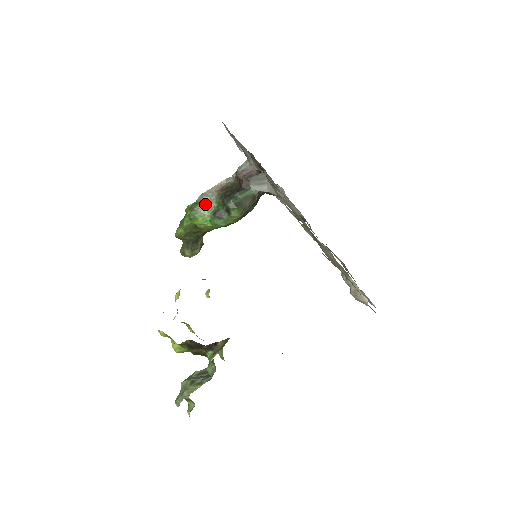
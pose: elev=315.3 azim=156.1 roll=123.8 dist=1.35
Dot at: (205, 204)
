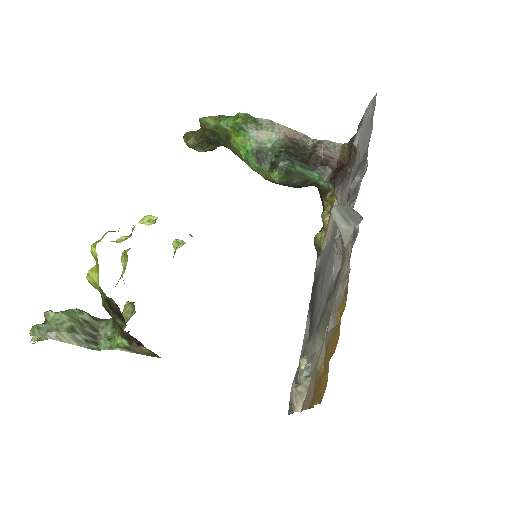
Dot at: (262, 132)
